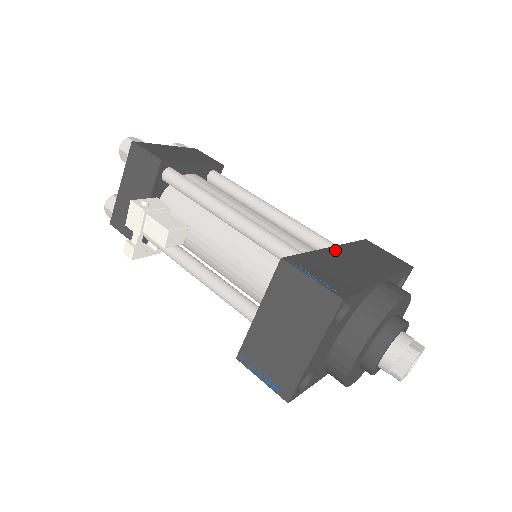
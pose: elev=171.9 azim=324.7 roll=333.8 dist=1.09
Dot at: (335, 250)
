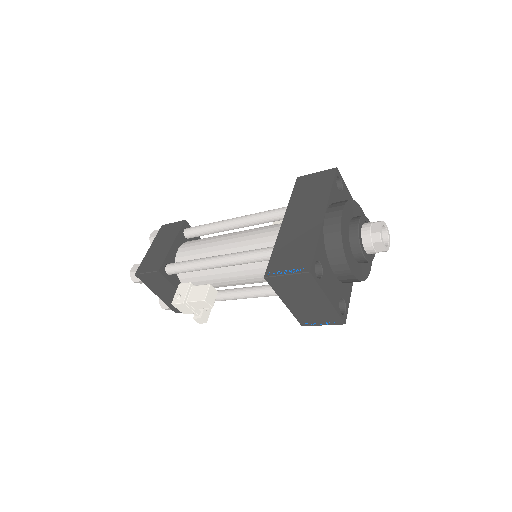
Dot at: (286, 223)
